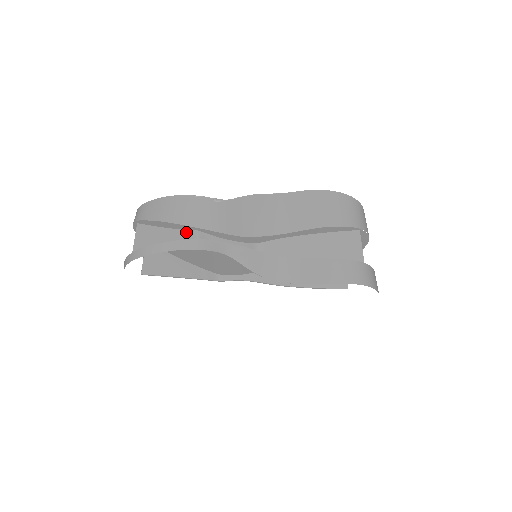
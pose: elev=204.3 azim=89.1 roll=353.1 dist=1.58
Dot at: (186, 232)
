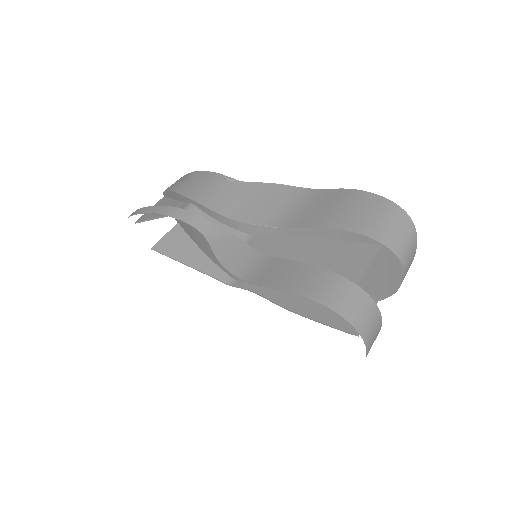
Dot at: (183, 204)
